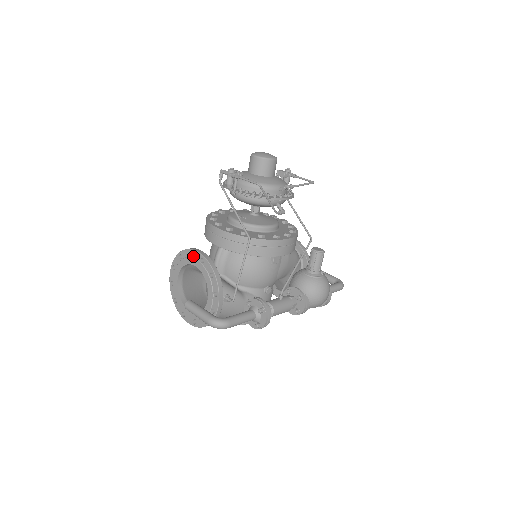
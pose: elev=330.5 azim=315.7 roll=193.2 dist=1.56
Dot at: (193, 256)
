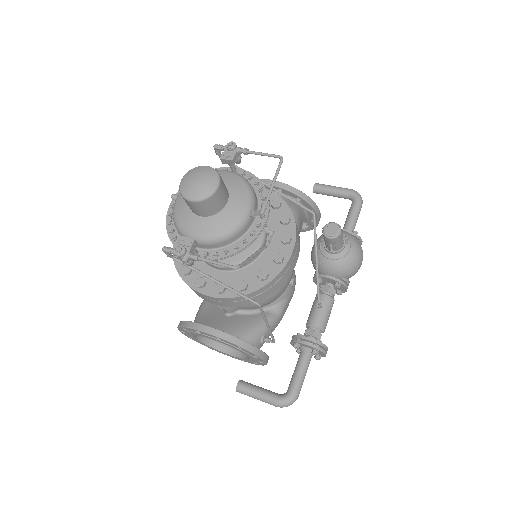
Dot at: (202, 334)
